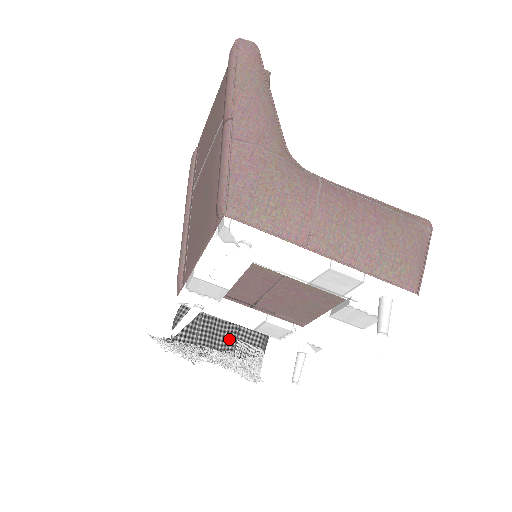
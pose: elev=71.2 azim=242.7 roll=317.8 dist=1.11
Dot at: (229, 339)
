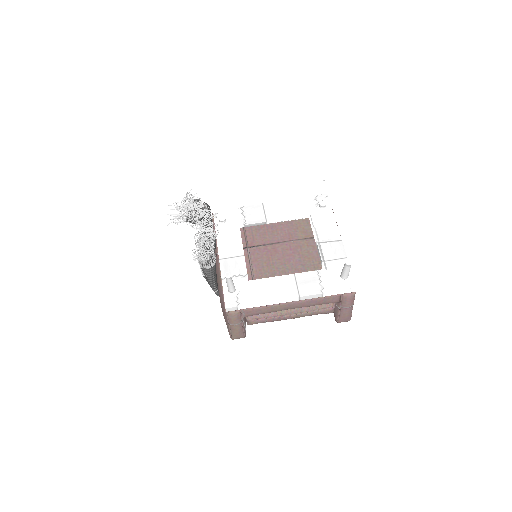
Dot at: occluded
